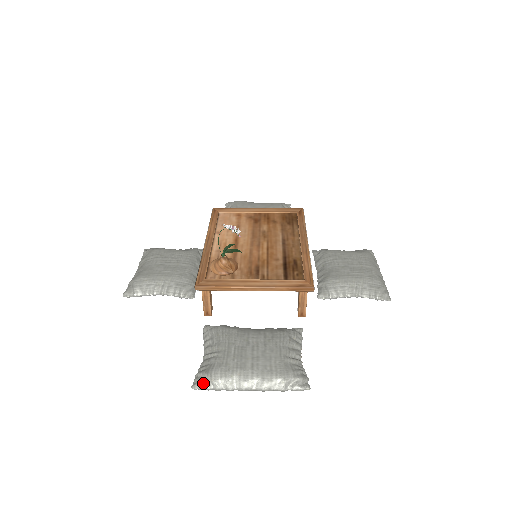
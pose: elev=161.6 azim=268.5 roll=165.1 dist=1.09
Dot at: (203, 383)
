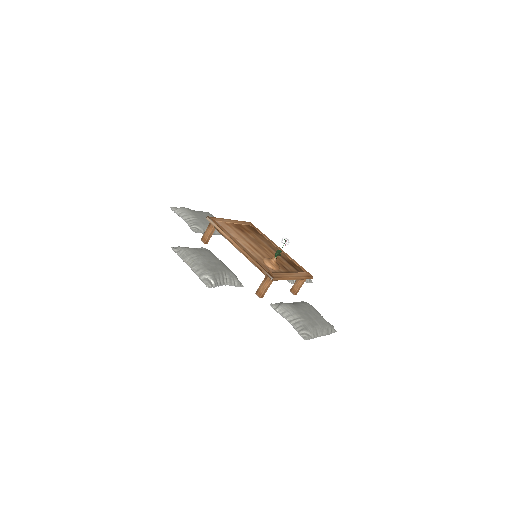
Dot at: (309, 336)
